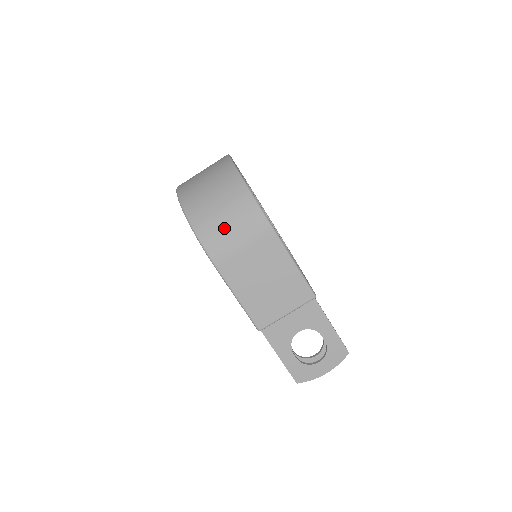
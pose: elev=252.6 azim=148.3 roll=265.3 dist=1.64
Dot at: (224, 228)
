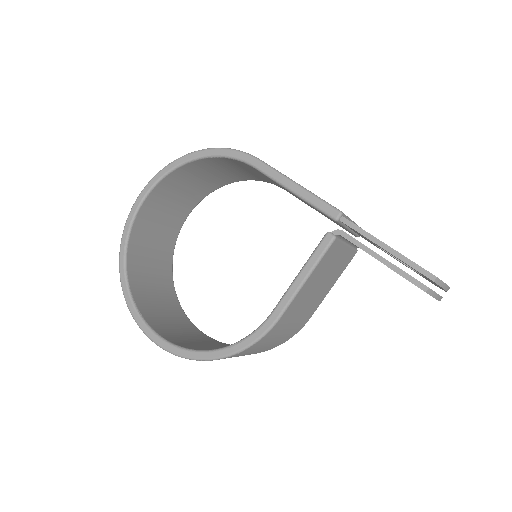
Dot at: occluded
